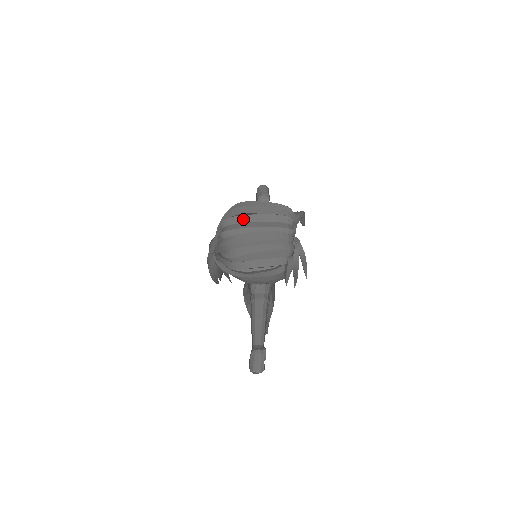
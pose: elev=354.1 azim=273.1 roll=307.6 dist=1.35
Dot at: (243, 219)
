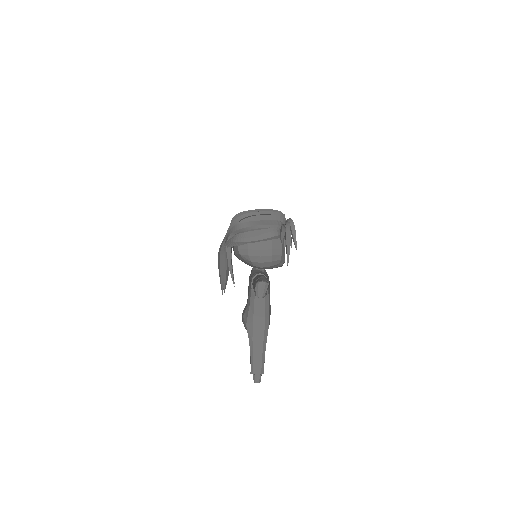
Dot at: occluded
